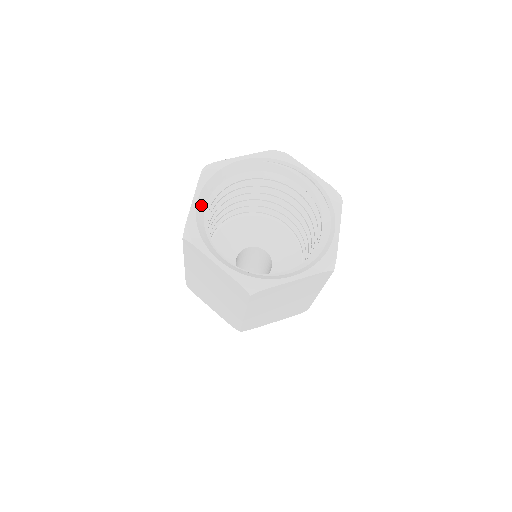
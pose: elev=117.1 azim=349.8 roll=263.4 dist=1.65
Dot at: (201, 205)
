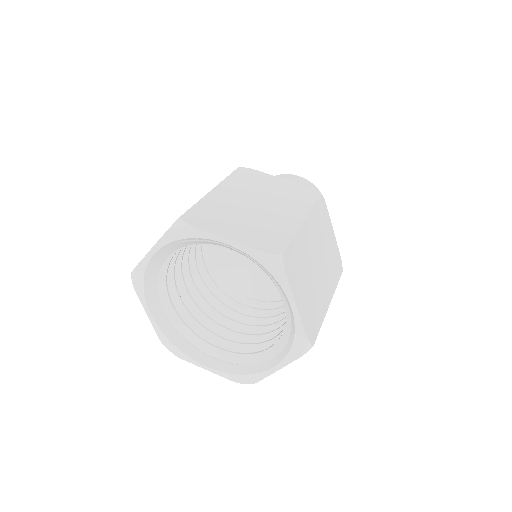
Dot at: (159, 315)
